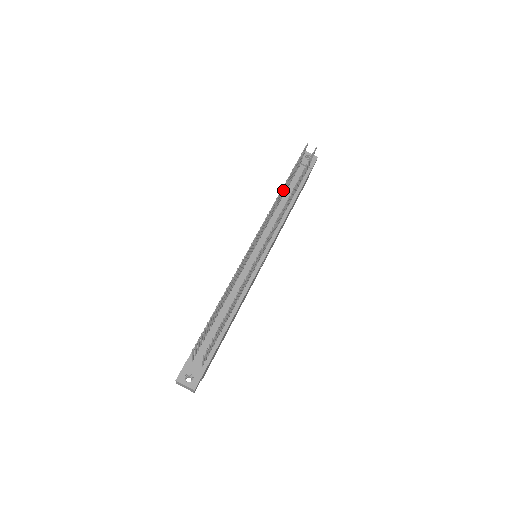
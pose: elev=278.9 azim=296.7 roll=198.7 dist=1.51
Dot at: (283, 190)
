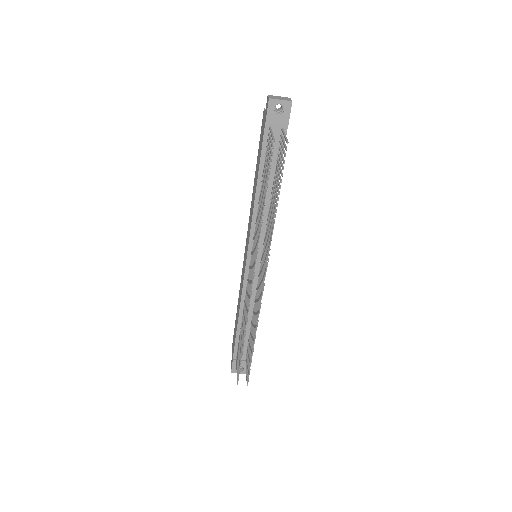
Dot at: (262, 210)
